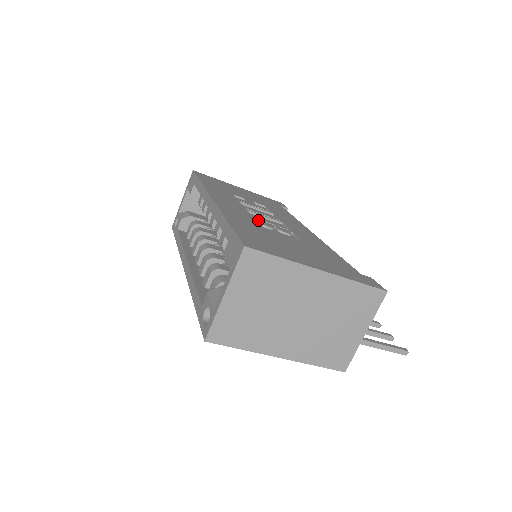
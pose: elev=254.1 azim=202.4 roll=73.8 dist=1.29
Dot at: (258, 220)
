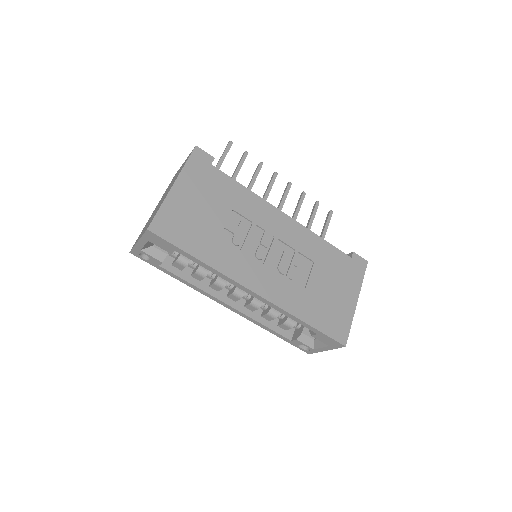
Dot at: (288, 277)
